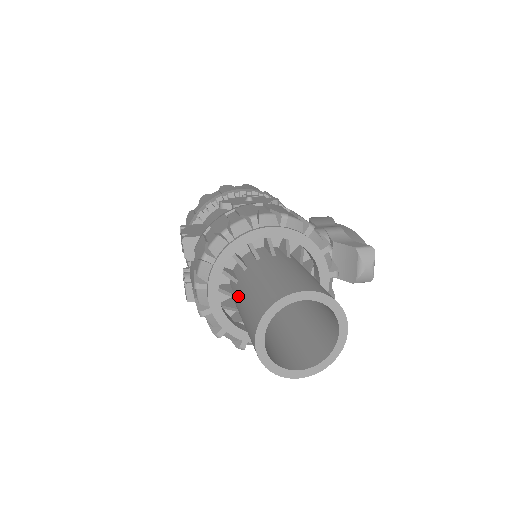
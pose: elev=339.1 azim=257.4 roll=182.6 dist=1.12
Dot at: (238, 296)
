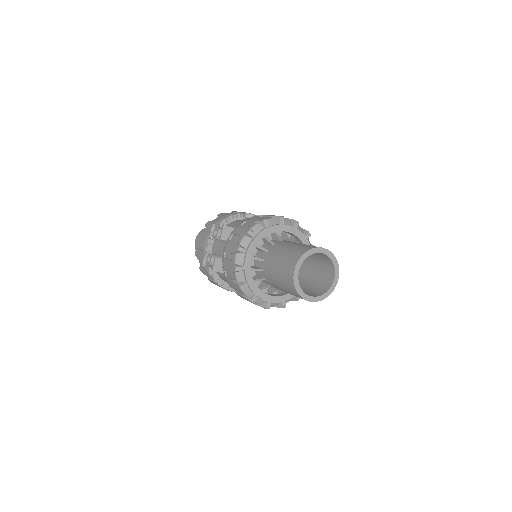
Dot at: (270, 257)
